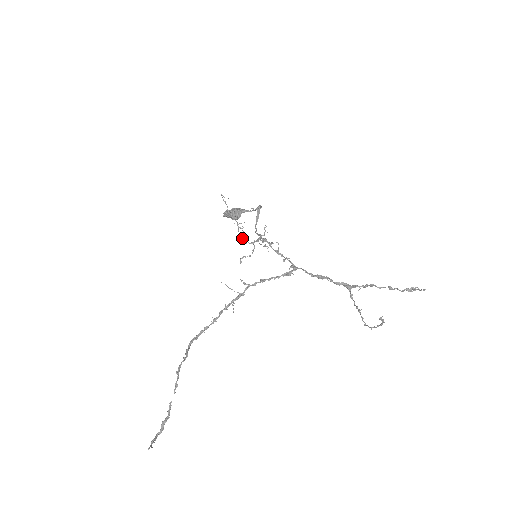
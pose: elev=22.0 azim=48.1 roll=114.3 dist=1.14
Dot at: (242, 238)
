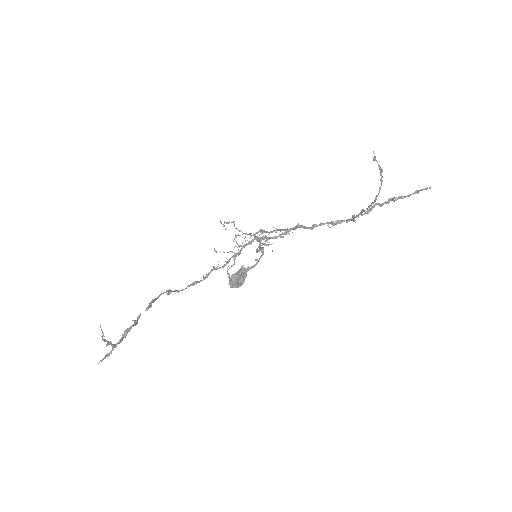
Dot at: occluded
